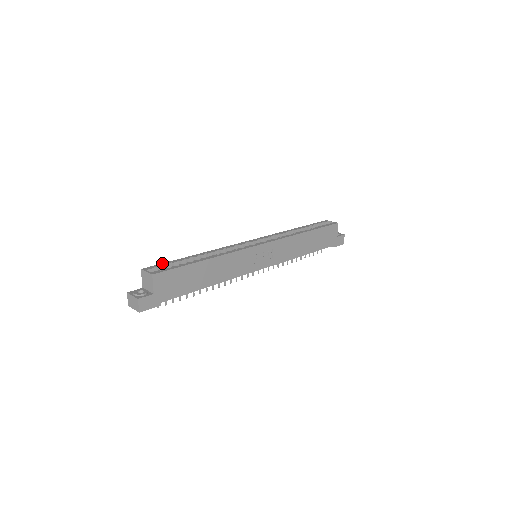
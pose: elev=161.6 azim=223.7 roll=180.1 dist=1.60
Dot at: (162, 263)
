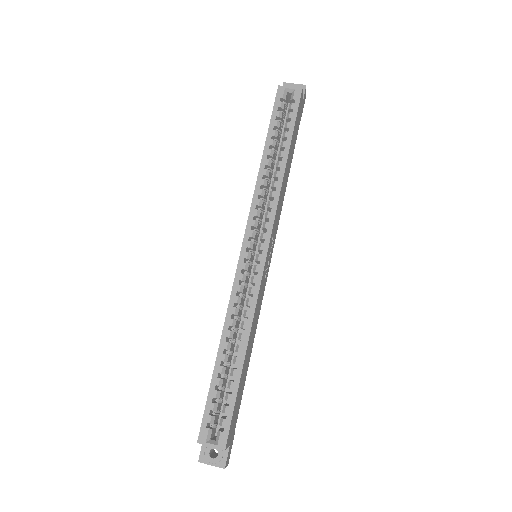
Dot at: (205, 409)
